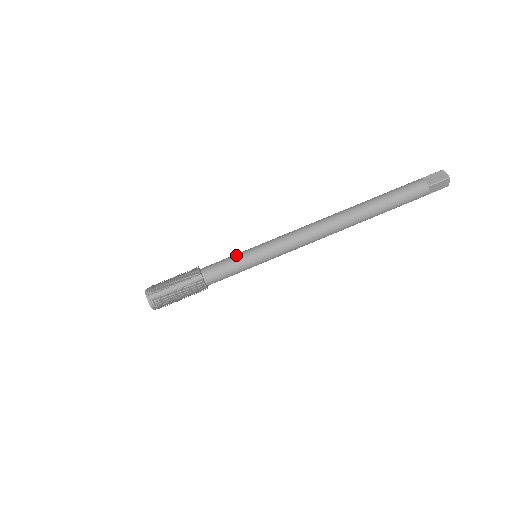
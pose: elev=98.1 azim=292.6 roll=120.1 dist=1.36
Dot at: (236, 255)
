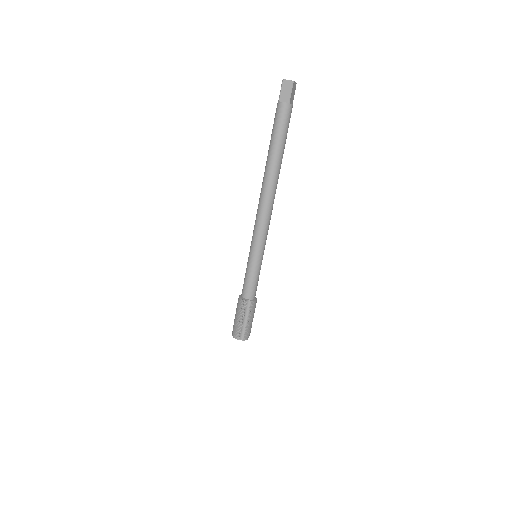
Dot at: (248, 270)
